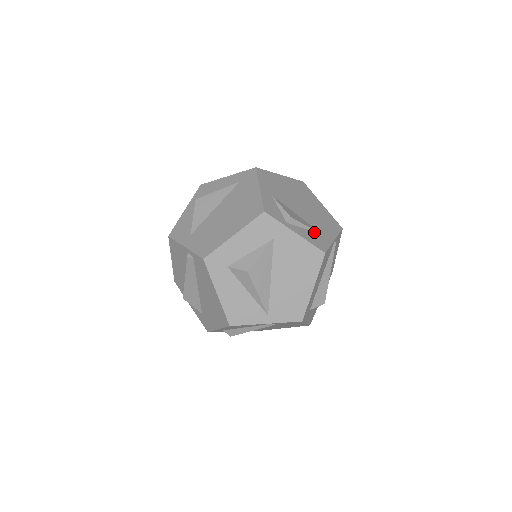
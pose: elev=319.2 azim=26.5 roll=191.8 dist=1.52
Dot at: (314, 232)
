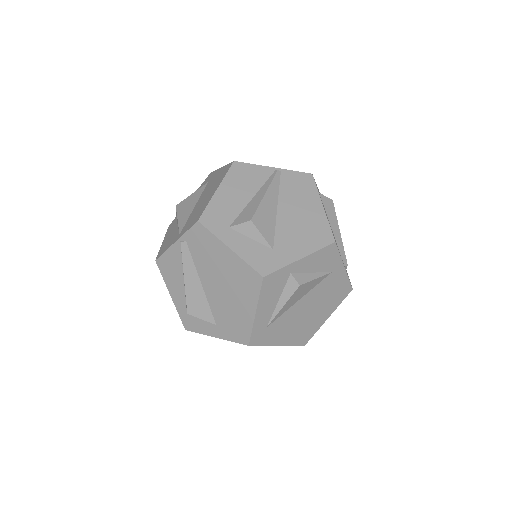
Dot at: occluded
